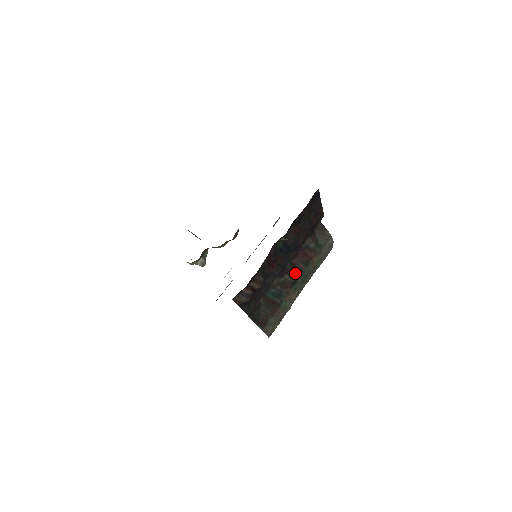
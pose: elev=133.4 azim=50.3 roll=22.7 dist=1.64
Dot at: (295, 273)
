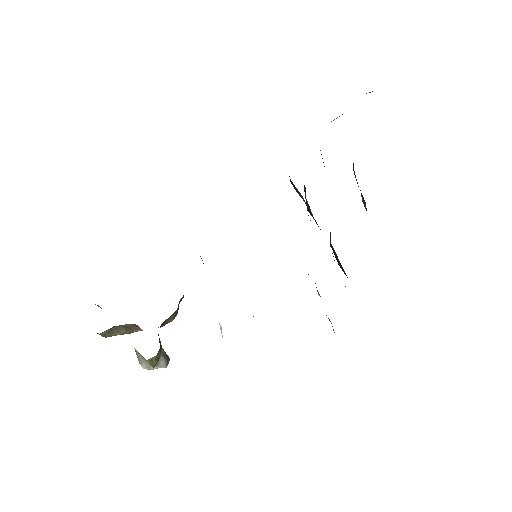
Dot at: occluded
